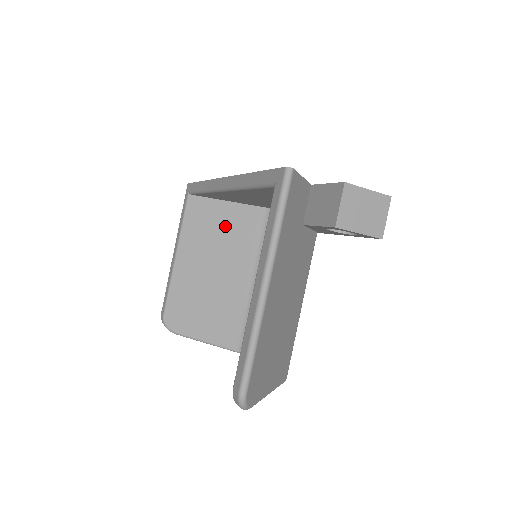
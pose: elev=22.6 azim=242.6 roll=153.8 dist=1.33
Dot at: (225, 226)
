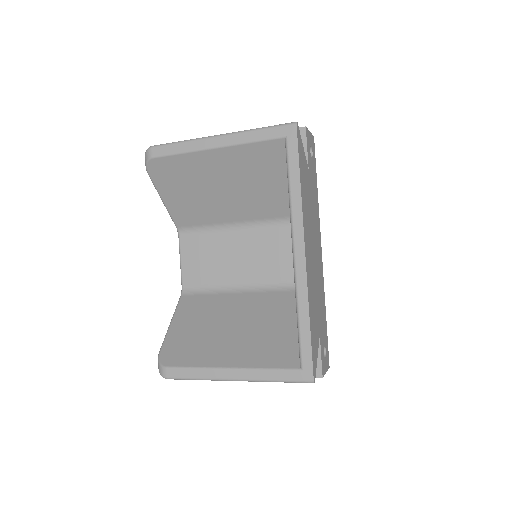
Dot at: (270, 186)
